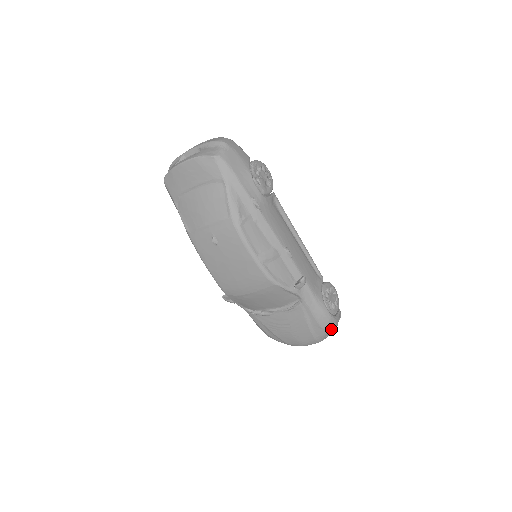
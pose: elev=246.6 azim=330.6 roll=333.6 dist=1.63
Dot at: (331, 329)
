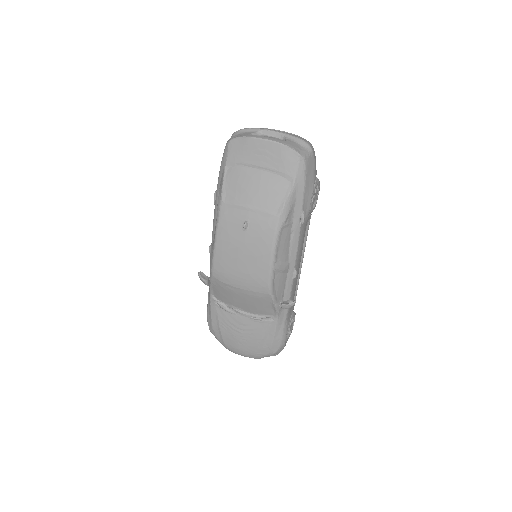
Dot at: (275, 353)
